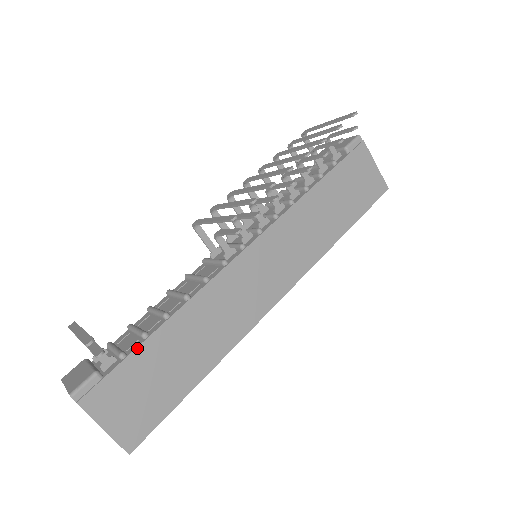
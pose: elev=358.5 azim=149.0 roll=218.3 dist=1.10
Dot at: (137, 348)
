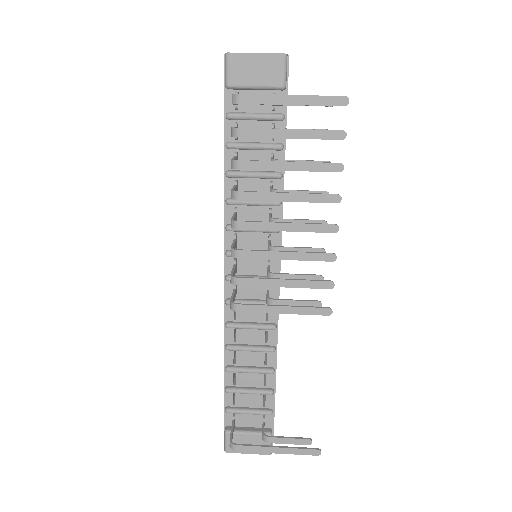
Dot at: occluded
